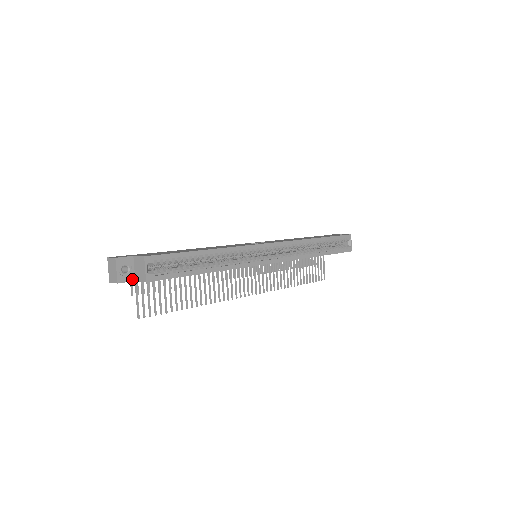
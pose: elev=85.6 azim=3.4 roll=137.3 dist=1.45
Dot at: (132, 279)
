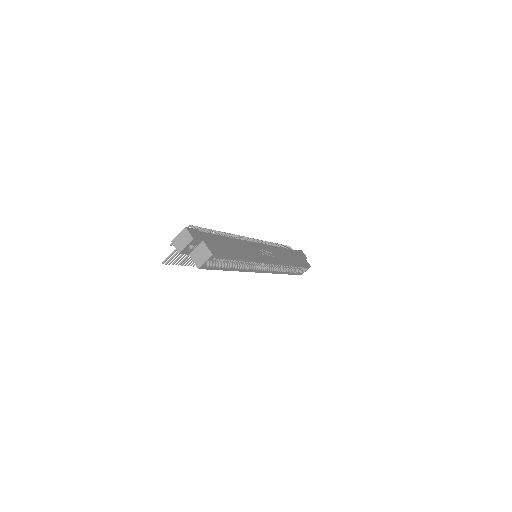
Dot at: (188, 253)
